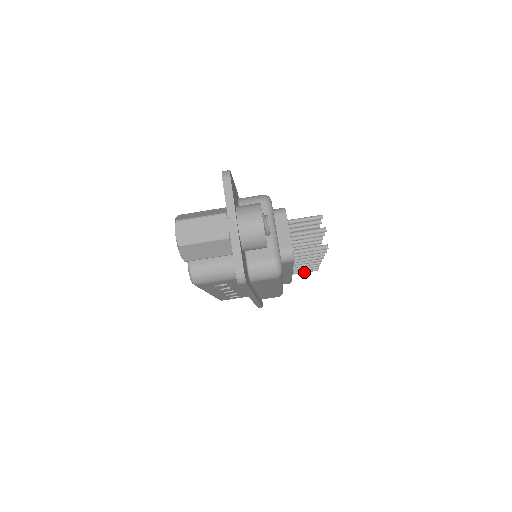
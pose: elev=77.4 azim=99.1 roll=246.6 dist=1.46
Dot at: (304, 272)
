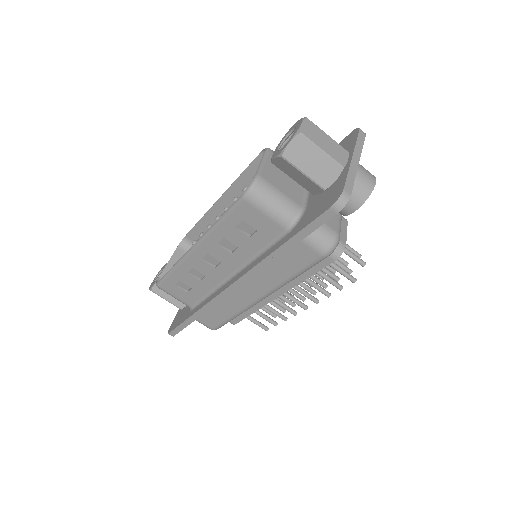
Dot at: (256, 322)
